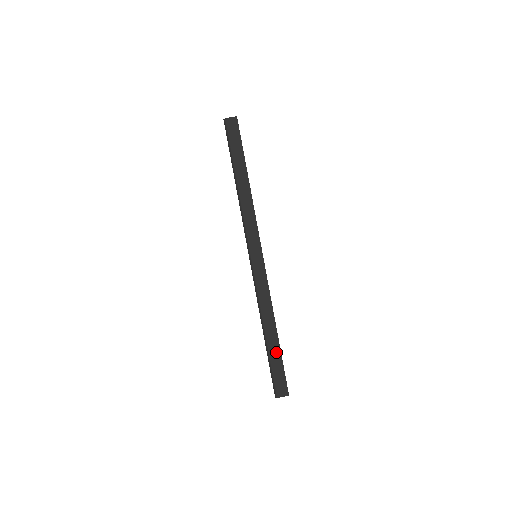
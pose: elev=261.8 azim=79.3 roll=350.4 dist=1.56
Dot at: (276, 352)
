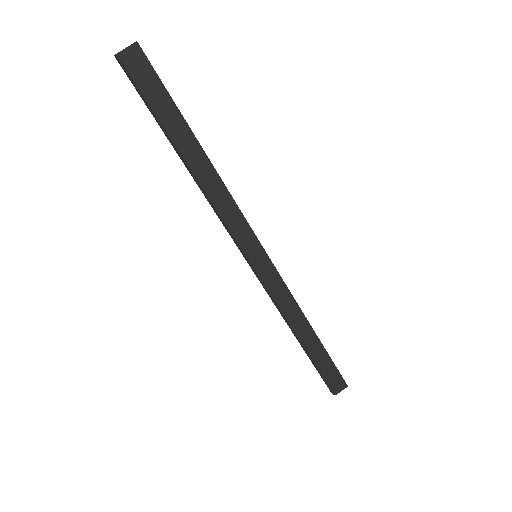
Dot at: (320, 353)
